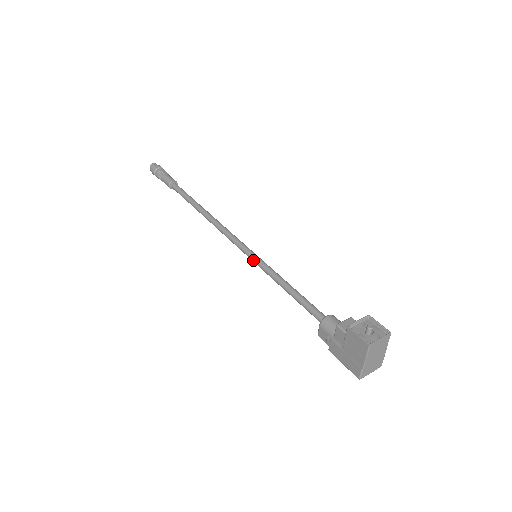
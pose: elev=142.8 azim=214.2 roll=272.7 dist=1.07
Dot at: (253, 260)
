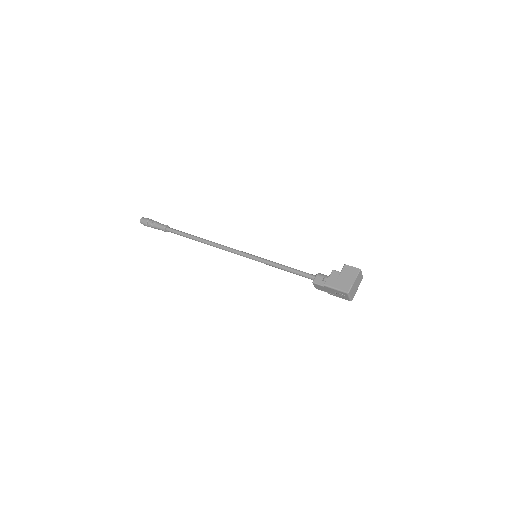
Dot at: (254, 256)
